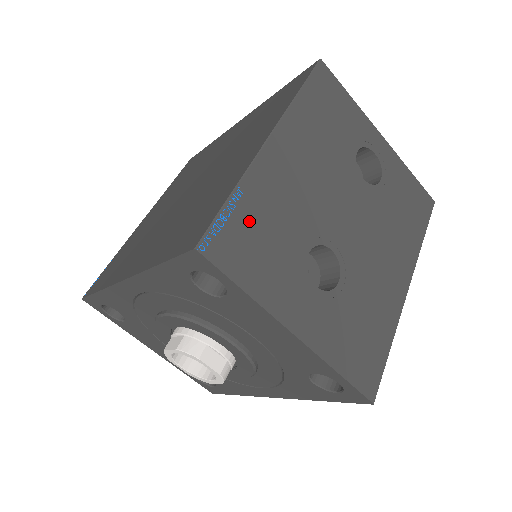
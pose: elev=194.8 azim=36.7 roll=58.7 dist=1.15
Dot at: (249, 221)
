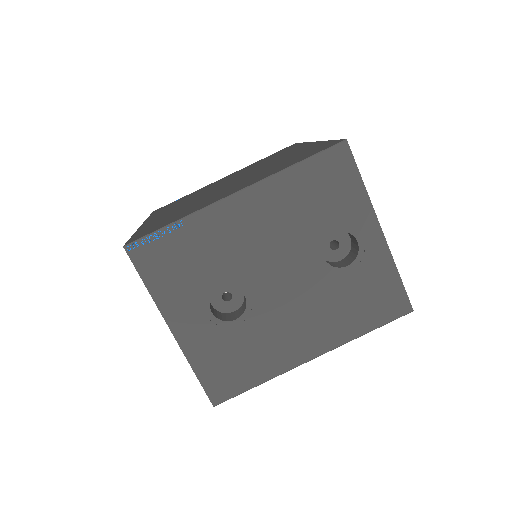
Dot at: (177, 246)
